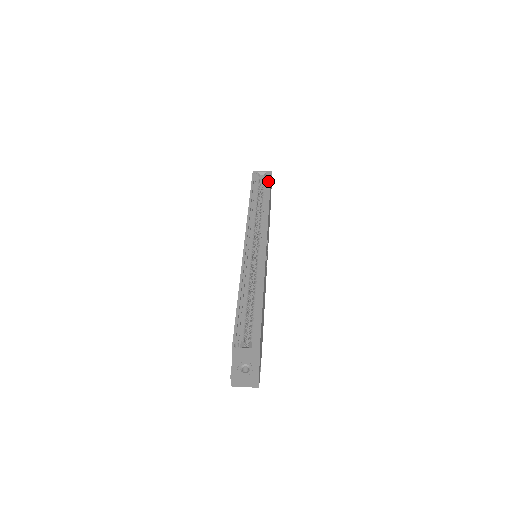
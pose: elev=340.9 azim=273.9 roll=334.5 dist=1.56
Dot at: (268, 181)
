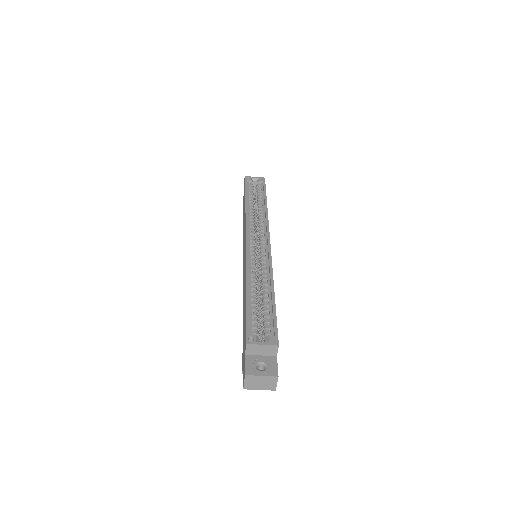
Dot at: (262, 186)
